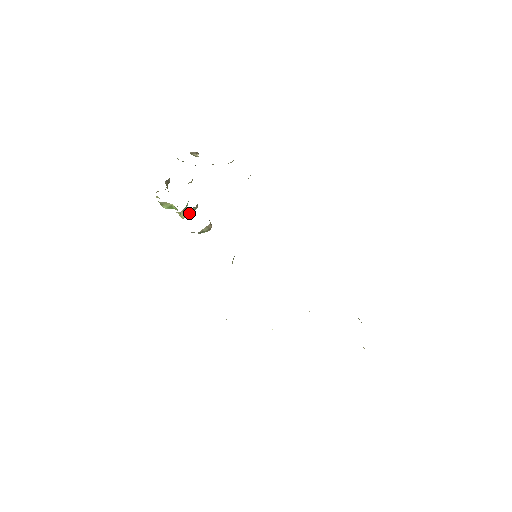
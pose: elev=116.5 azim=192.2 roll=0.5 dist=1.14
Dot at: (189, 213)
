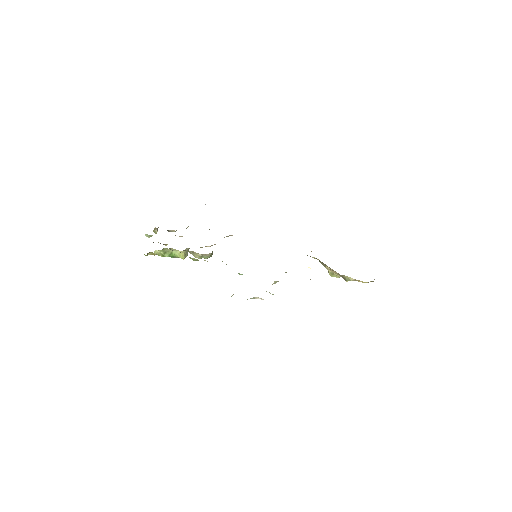
Dot at: (186, 255)
